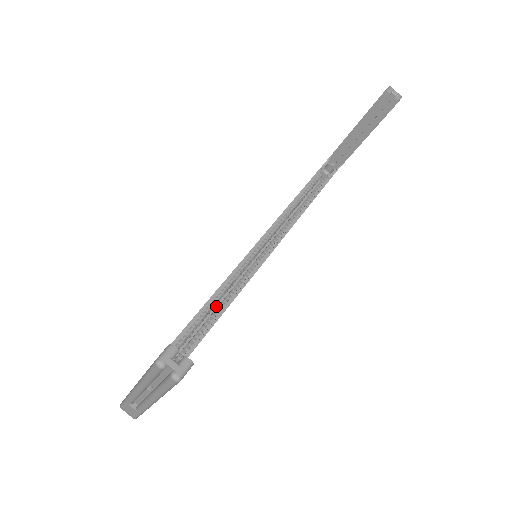
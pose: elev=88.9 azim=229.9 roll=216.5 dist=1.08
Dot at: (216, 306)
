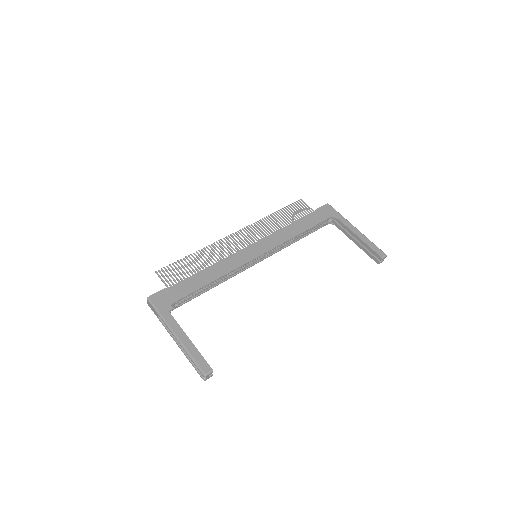
Dot at: occluded
